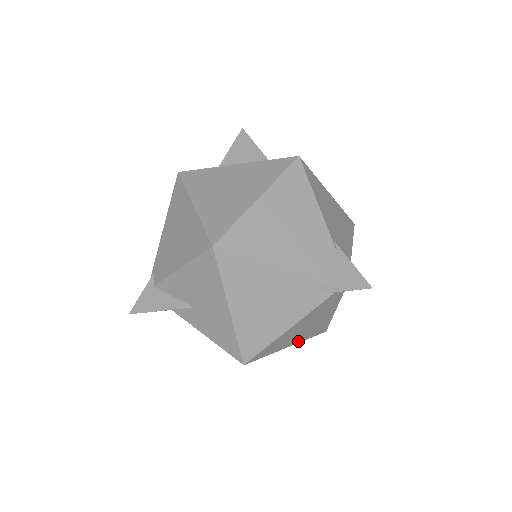
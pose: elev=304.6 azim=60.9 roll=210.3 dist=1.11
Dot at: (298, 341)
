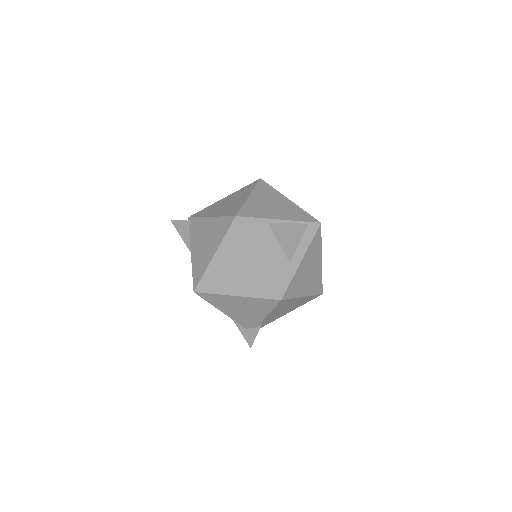
Dot at: occluded
